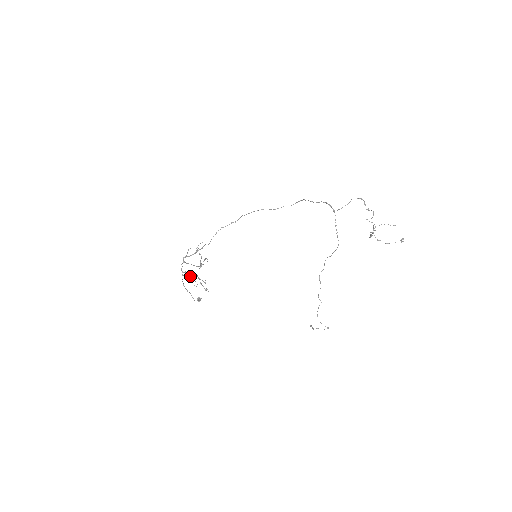
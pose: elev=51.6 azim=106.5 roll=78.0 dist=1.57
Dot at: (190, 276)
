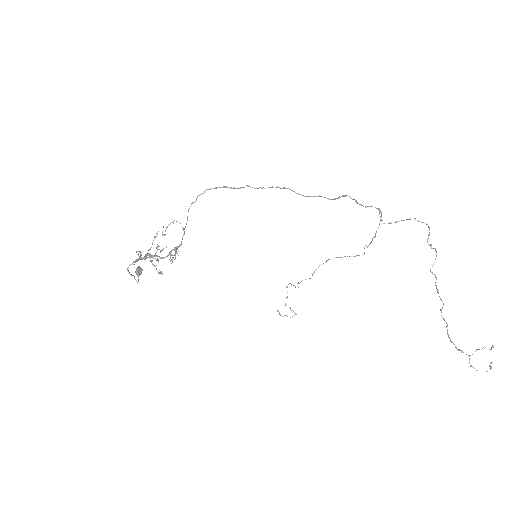
Dot at: occluded
